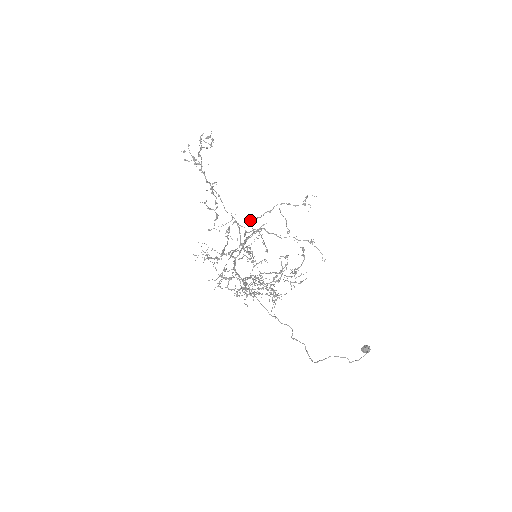
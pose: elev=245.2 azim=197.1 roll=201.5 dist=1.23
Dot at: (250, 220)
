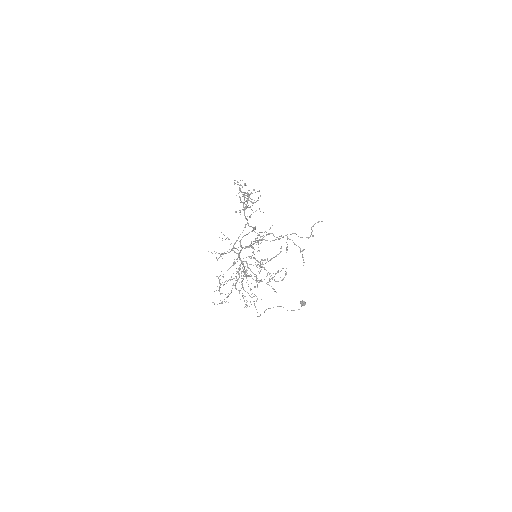
Dot at: (262, 240)
